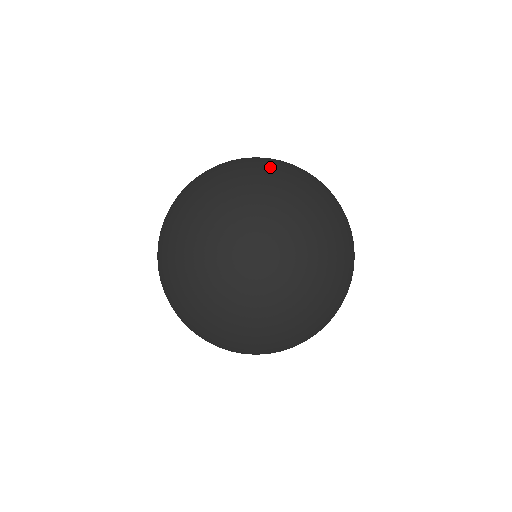
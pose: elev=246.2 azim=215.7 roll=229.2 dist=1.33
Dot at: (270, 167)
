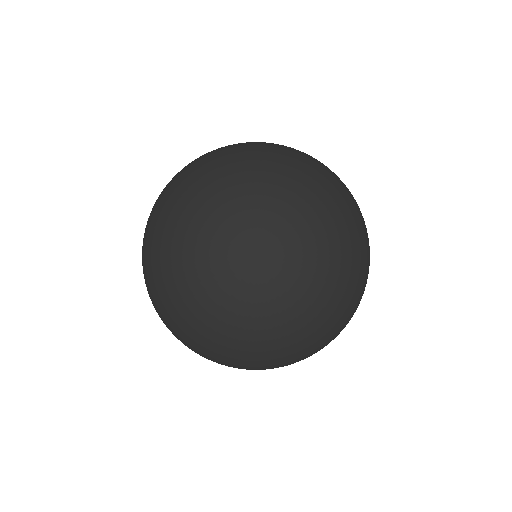
Dot at: (319, 190)
